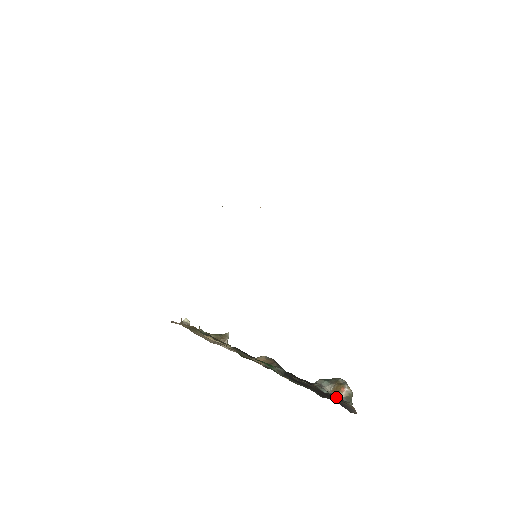
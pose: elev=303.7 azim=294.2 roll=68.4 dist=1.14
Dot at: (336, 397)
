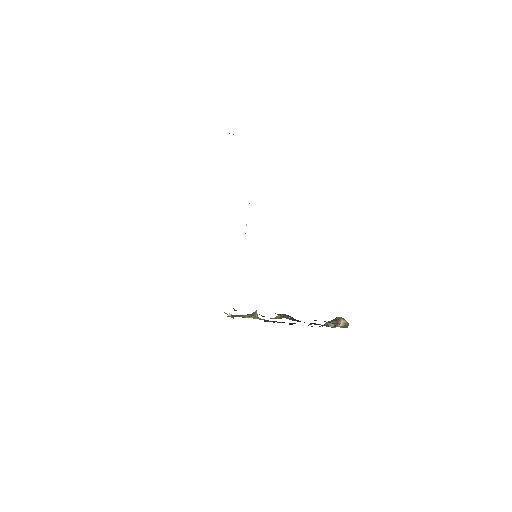
Dot at: (334, 326)
